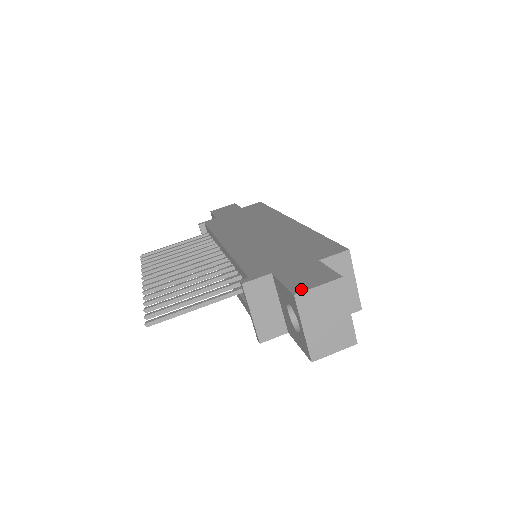
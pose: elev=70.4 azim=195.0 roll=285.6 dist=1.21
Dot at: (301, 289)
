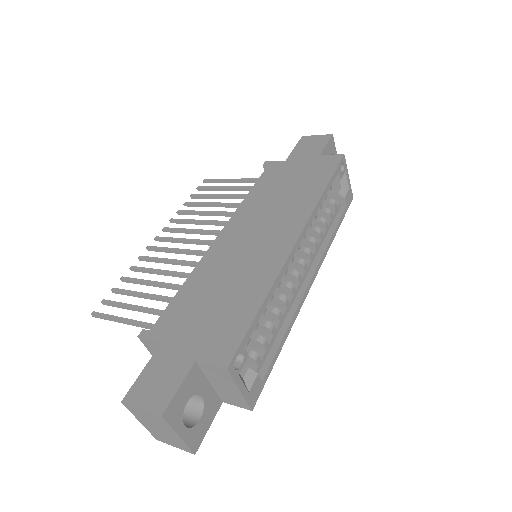
Dot at: (132, 399)
